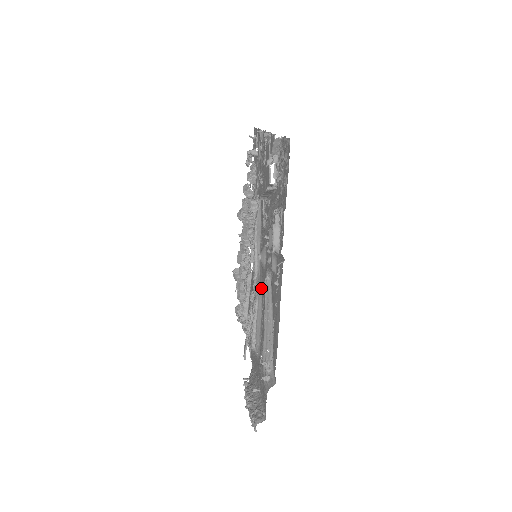
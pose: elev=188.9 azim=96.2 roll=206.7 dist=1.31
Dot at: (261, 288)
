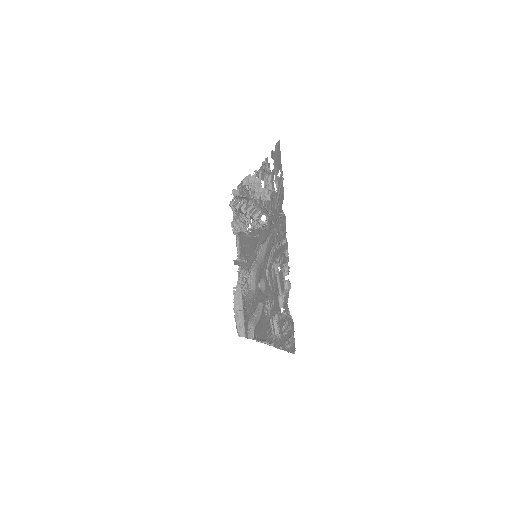
Dot at: (256, 286)
